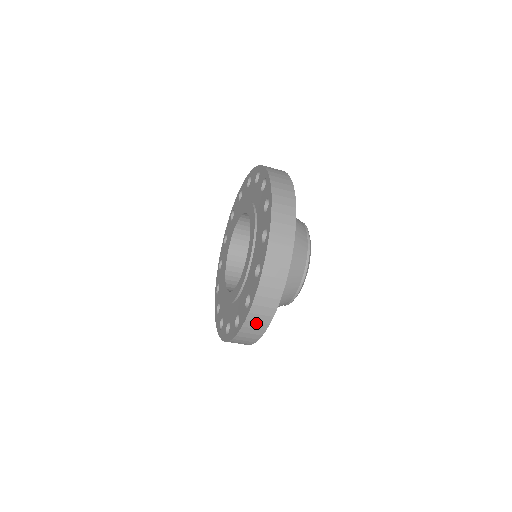
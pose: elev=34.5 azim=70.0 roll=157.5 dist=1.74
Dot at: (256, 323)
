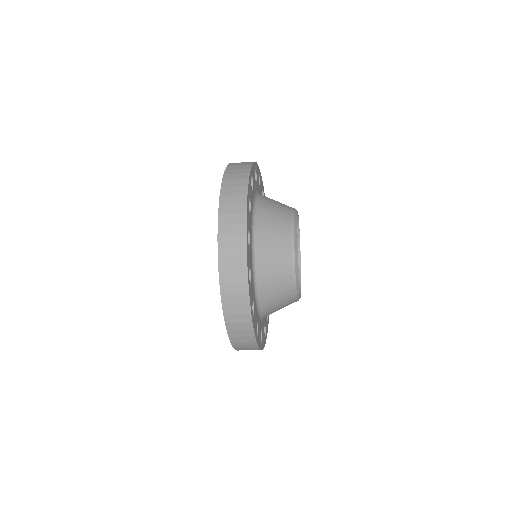
Dot at: (234, 296)
